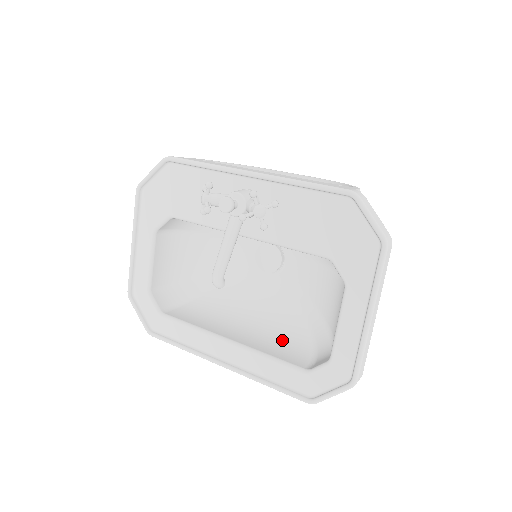
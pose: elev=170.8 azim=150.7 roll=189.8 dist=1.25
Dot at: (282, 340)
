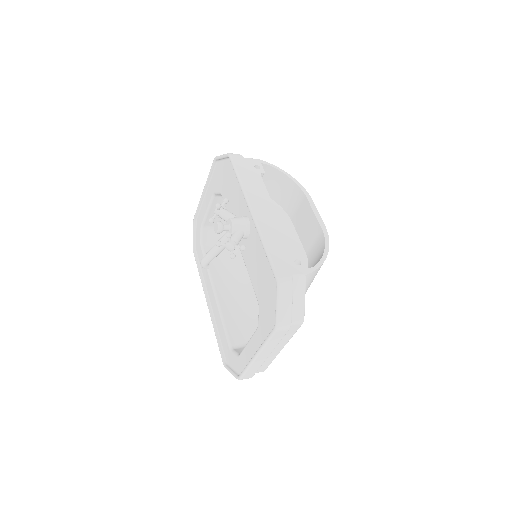
Dot at: (245, 317)
